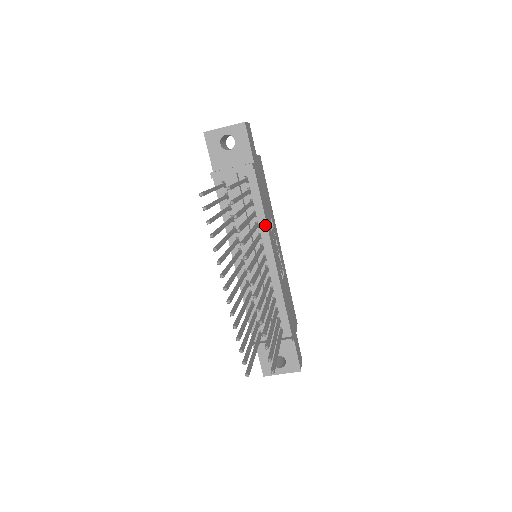
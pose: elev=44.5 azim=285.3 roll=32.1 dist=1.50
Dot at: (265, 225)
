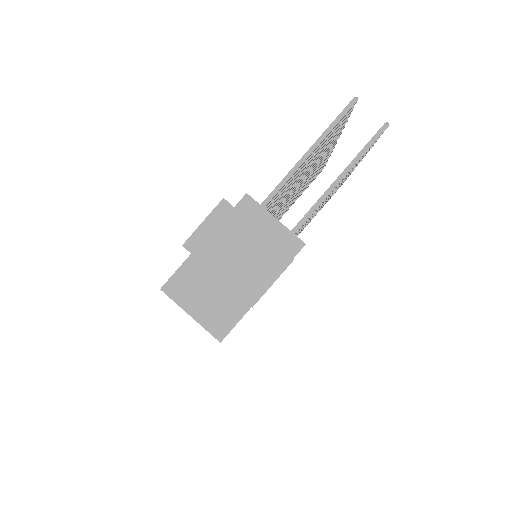
Dot at: occluded
